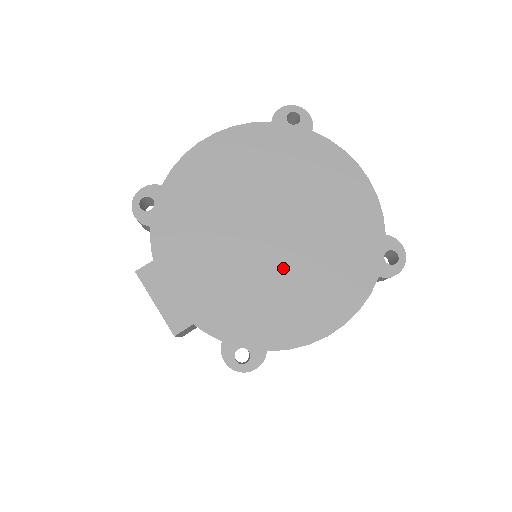
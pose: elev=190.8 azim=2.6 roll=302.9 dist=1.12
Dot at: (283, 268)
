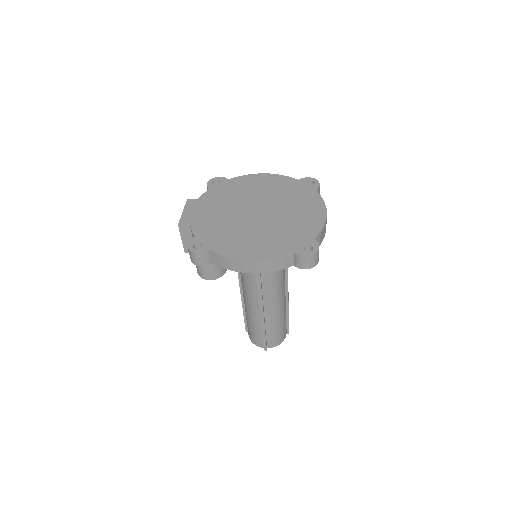
Dot at: (250, 227)
